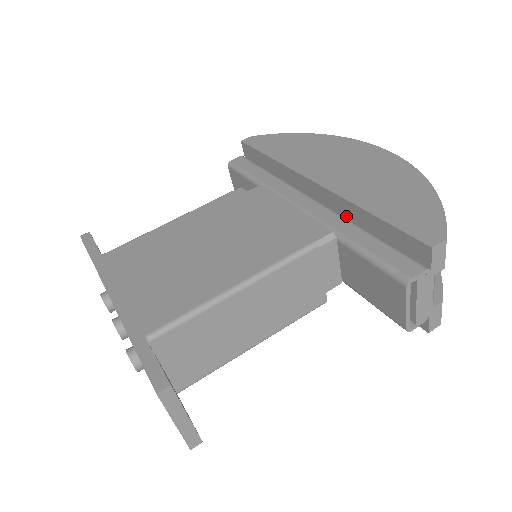
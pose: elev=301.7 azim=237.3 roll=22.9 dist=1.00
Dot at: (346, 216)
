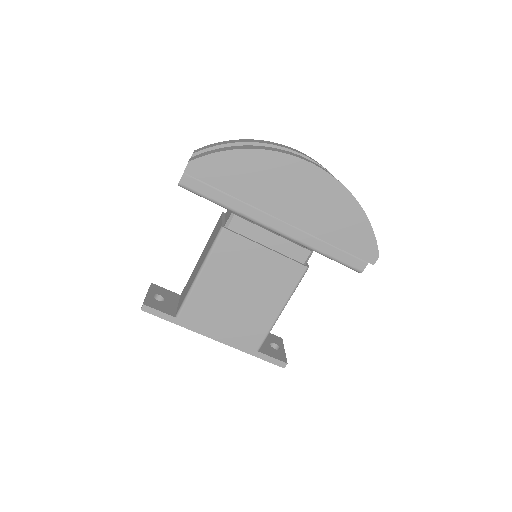
Dot at: occluded
